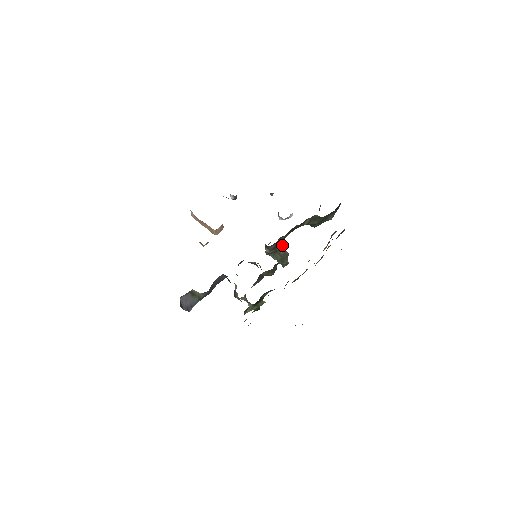
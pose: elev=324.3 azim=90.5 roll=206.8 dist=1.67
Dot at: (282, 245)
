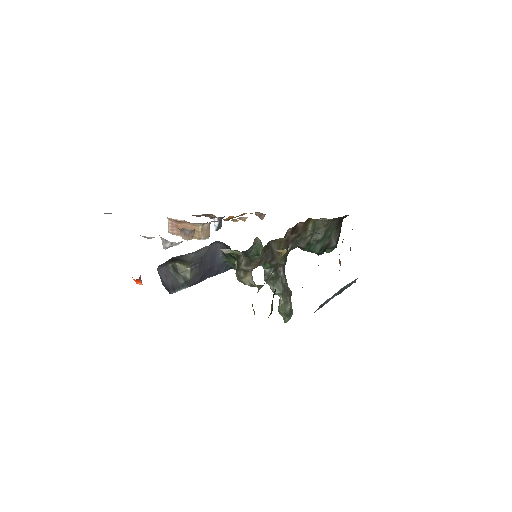
Dot at: (283, 270)
